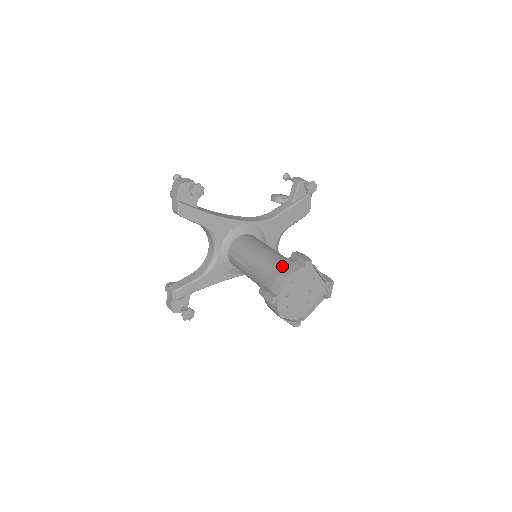
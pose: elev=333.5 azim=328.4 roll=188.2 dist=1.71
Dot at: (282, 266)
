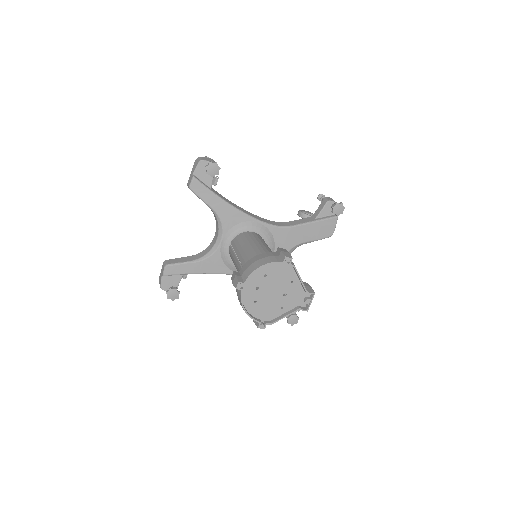
Dot at: (261, 256)
